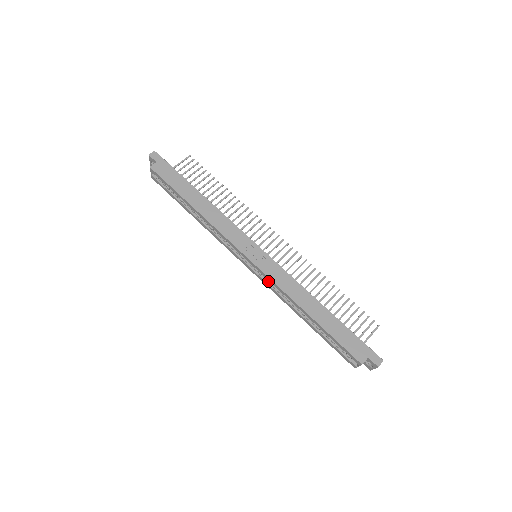
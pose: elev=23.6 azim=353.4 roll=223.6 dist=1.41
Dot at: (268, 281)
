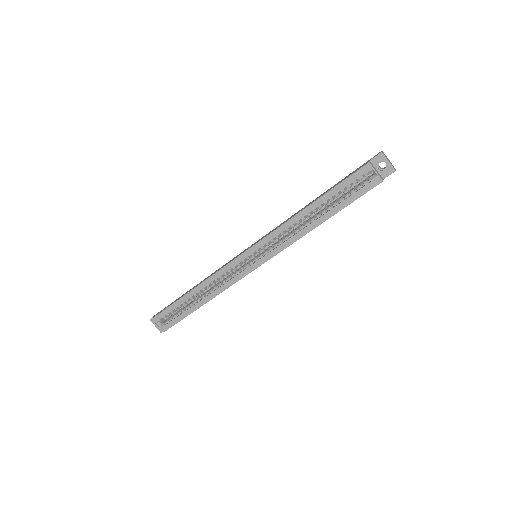
Dot at: (274, 247)
